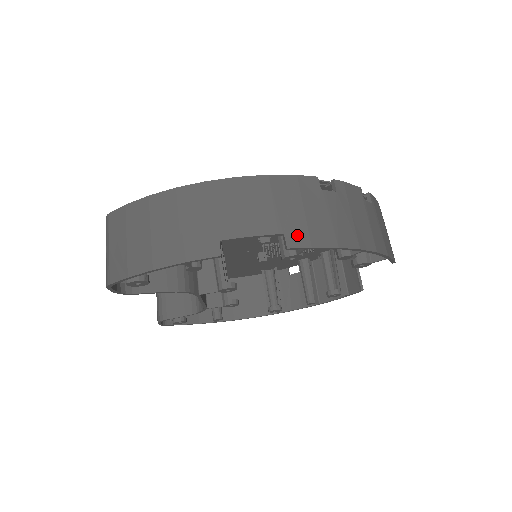
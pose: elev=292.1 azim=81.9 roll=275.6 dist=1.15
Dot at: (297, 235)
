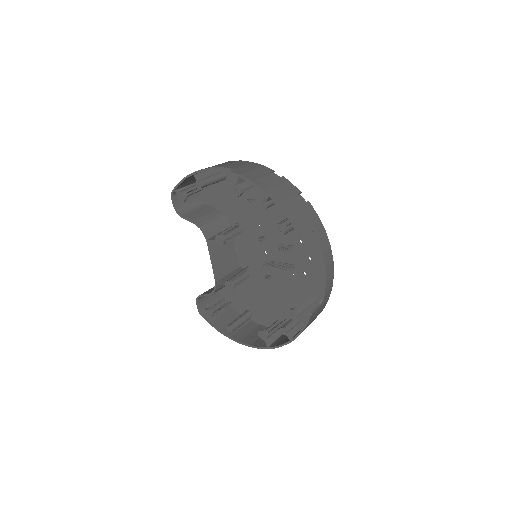
Dot at: (239, 171)
